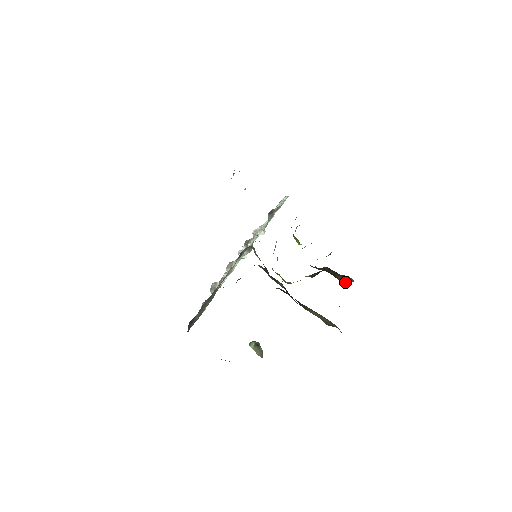
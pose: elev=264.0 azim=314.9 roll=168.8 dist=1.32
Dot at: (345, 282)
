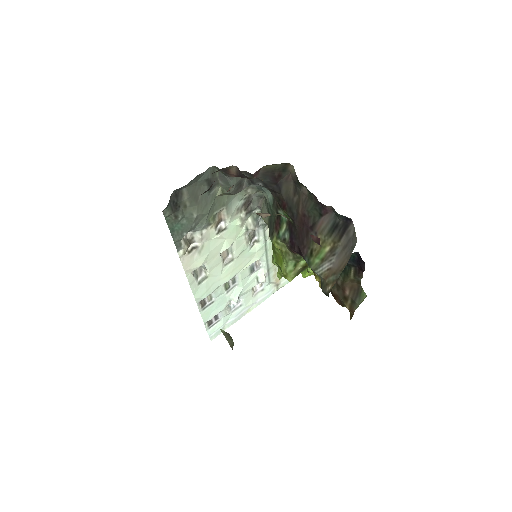
Dot at: (354, 306)
